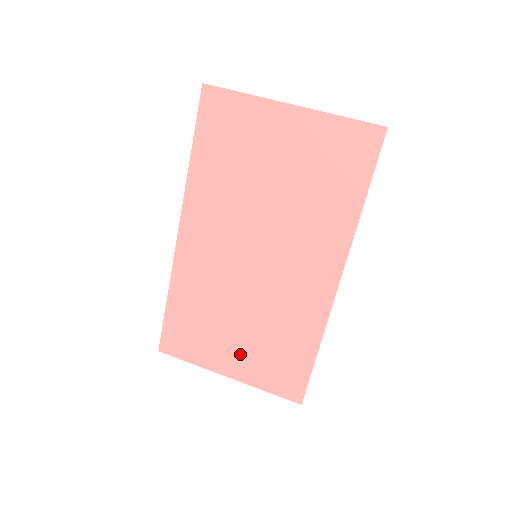
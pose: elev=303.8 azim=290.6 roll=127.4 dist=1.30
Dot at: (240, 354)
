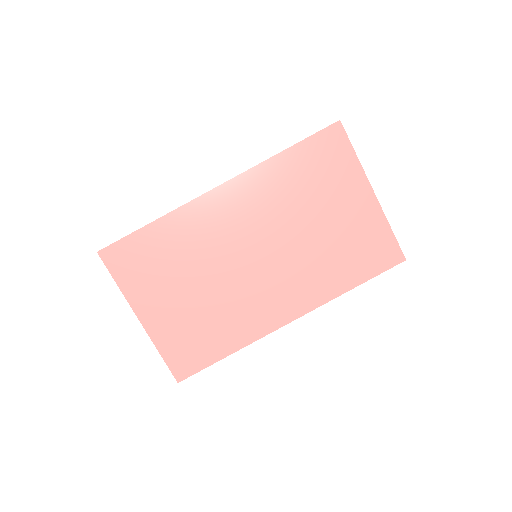
Dot at: (169, 311)
